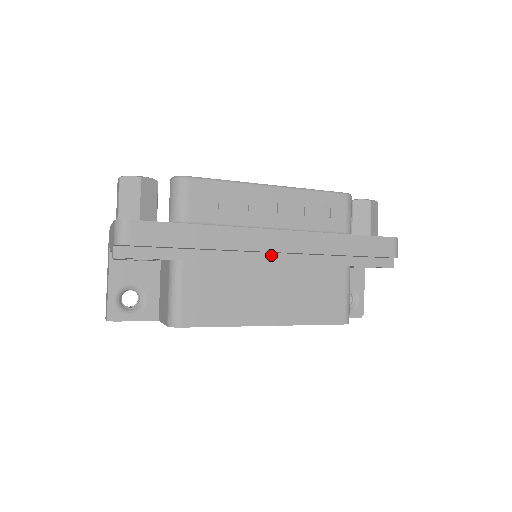
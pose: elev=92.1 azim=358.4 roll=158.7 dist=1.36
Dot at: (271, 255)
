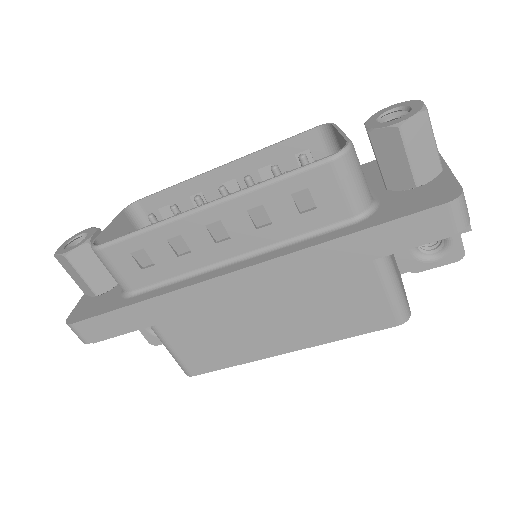
Dot at: occluded
